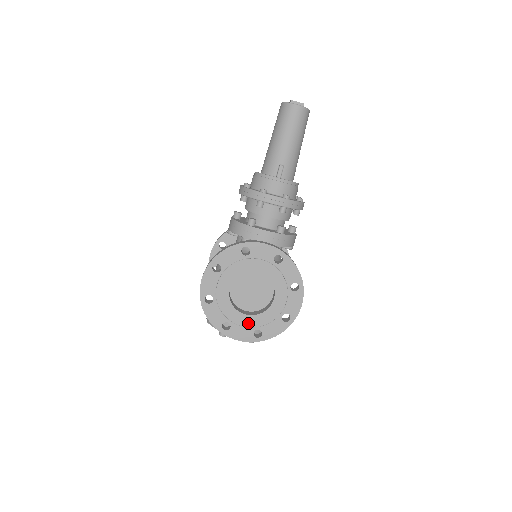
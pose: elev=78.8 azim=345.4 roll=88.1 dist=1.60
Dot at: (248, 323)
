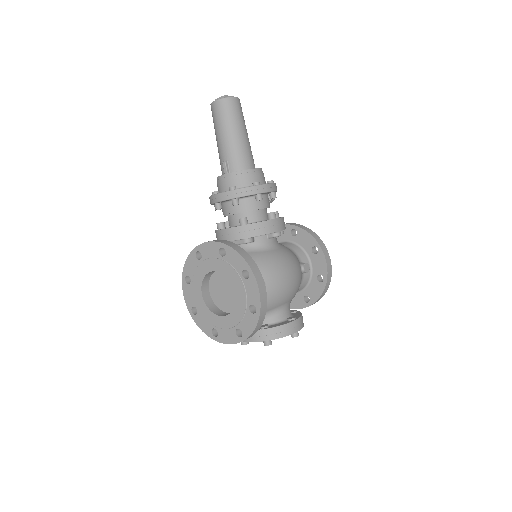
Dot at: (227, 324)
